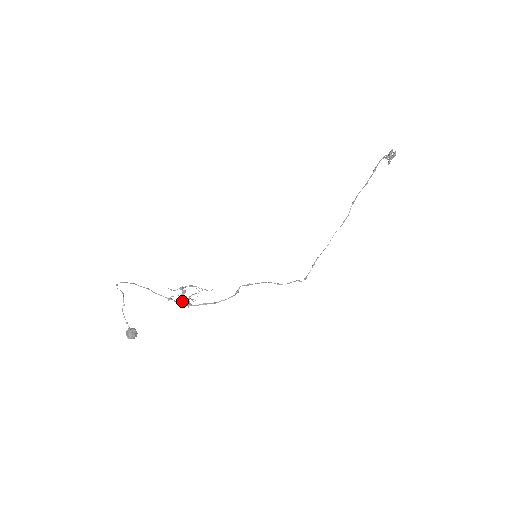
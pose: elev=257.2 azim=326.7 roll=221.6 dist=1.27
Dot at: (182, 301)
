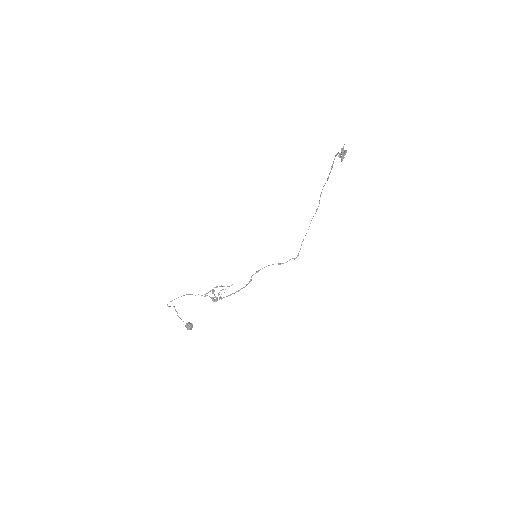
Dot at: (214, 300)
